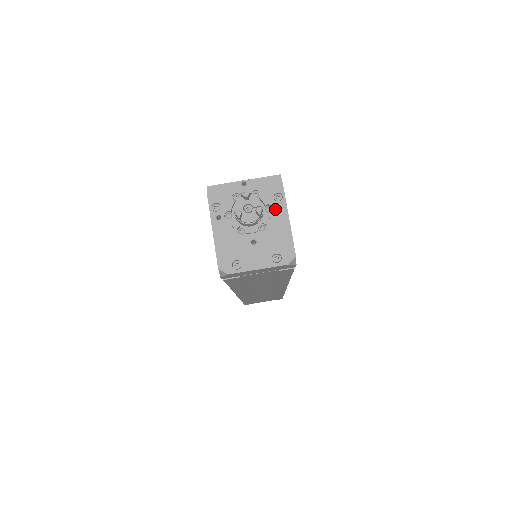
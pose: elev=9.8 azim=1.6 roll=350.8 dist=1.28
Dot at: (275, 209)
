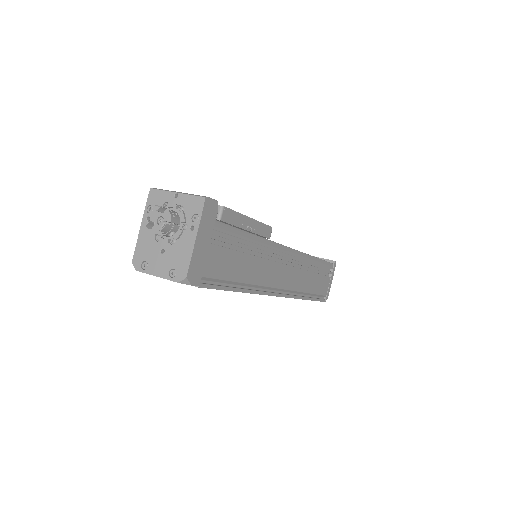
Dot at: (188, 228)
